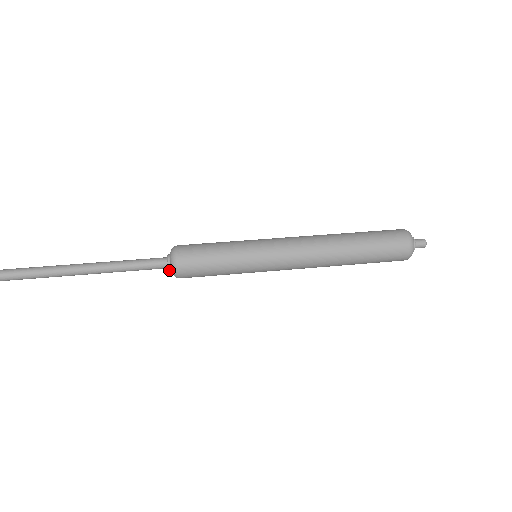
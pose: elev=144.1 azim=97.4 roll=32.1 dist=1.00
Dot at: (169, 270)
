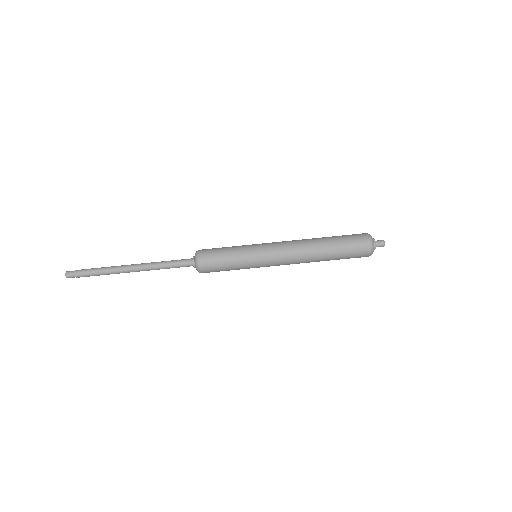
Dot at: occluded
